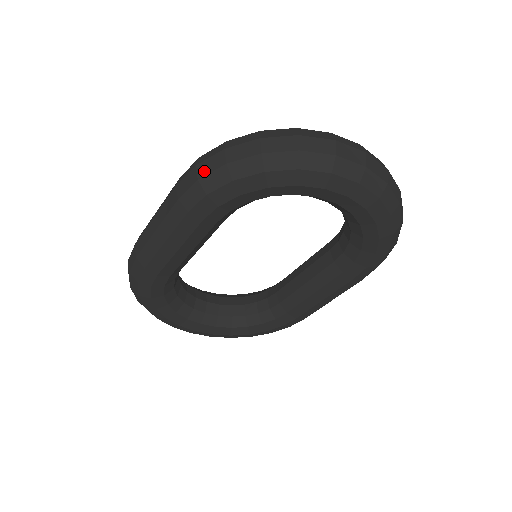
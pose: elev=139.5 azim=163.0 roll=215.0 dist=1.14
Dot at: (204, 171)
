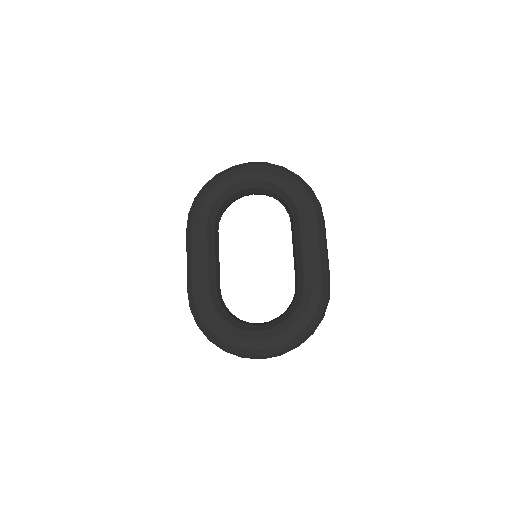
Dot at: occluded
